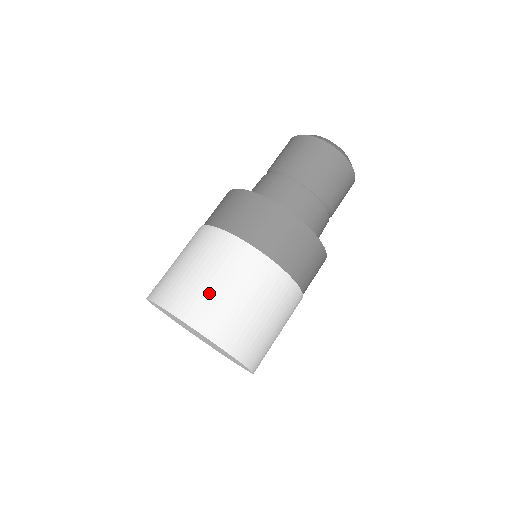
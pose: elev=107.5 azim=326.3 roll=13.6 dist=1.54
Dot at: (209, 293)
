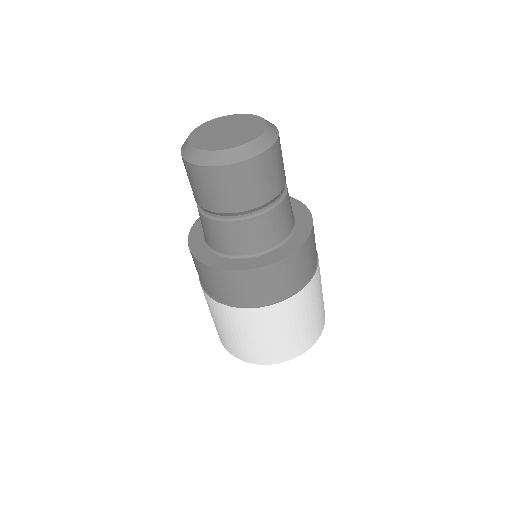
Dot at: (236, 342)
